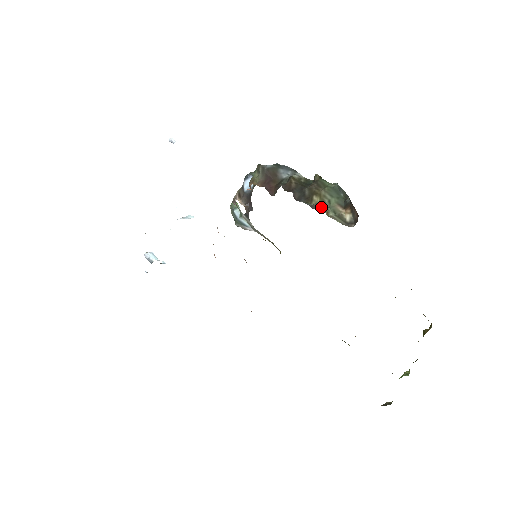
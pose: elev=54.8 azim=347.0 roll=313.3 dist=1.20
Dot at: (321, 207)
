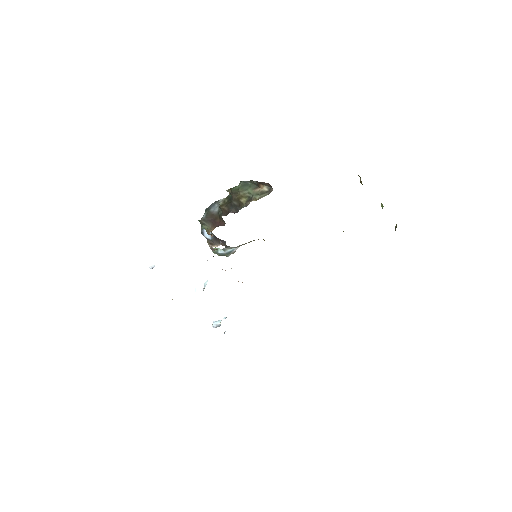
Dot at: (250, 201)
